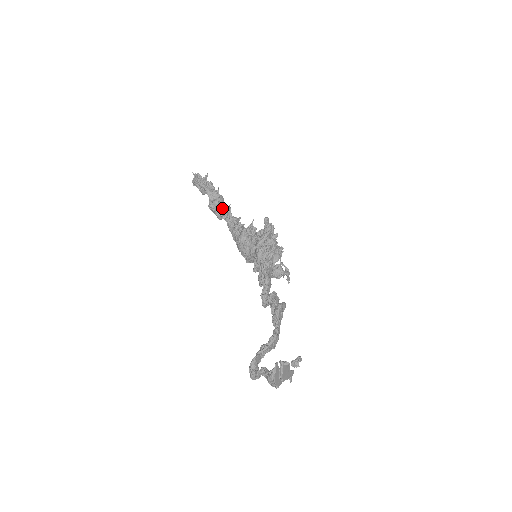
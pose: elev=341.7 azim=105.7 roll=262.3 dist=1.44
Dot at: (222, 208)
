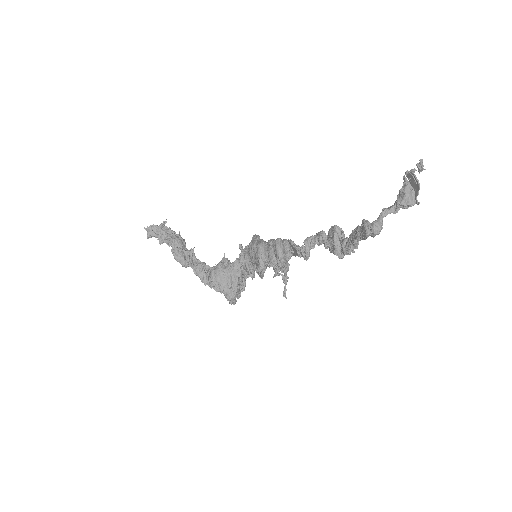
Dot at: (186, 252)
